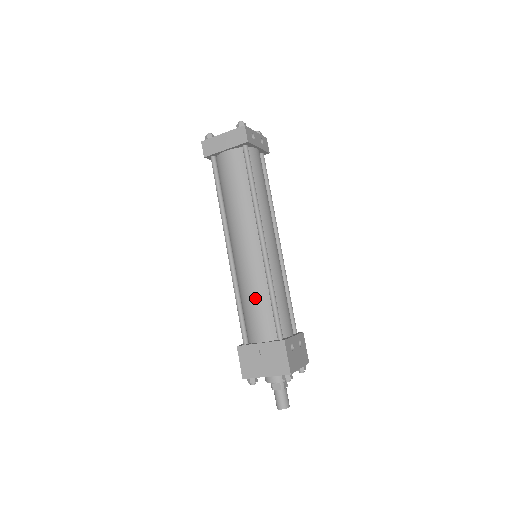
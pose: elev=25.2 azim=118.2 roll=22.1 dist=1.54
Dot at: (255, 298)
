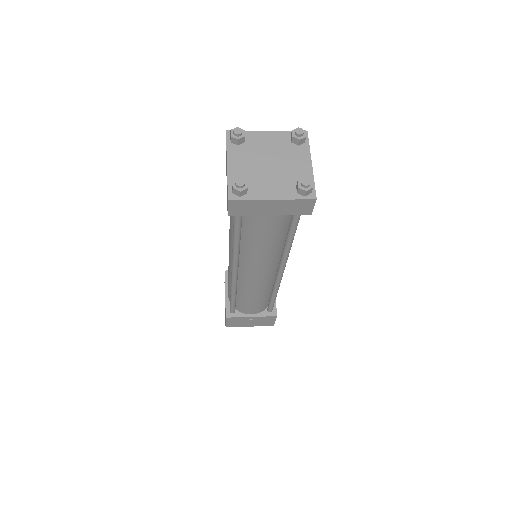
Dot at: (256, 299)
